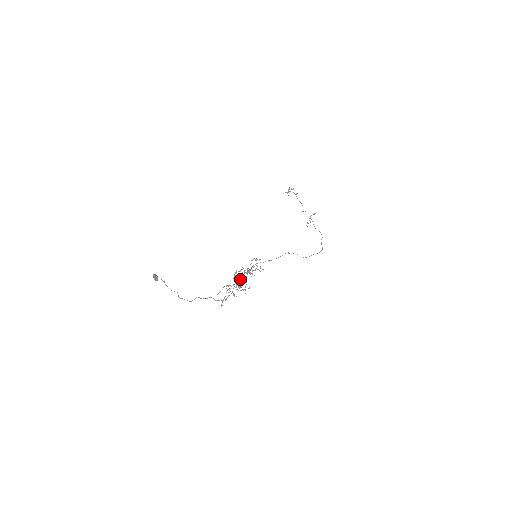
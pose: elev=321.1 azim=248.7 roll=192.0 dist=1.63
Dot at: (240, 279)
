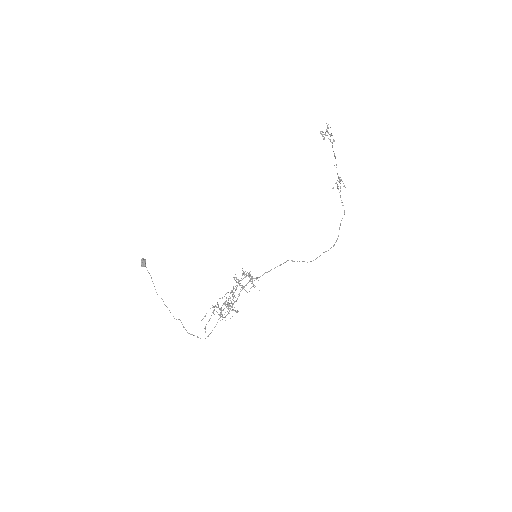
Dot at: (228, 307)
